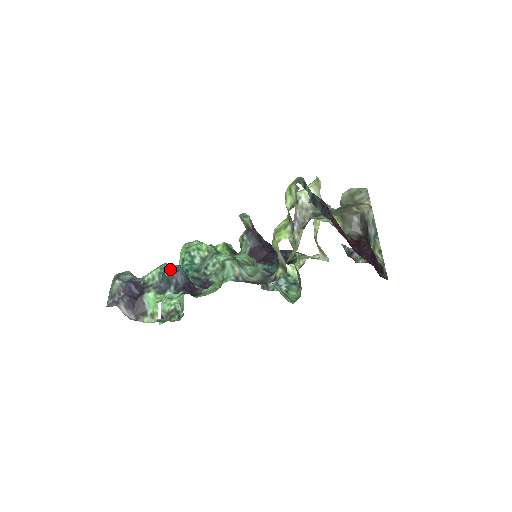
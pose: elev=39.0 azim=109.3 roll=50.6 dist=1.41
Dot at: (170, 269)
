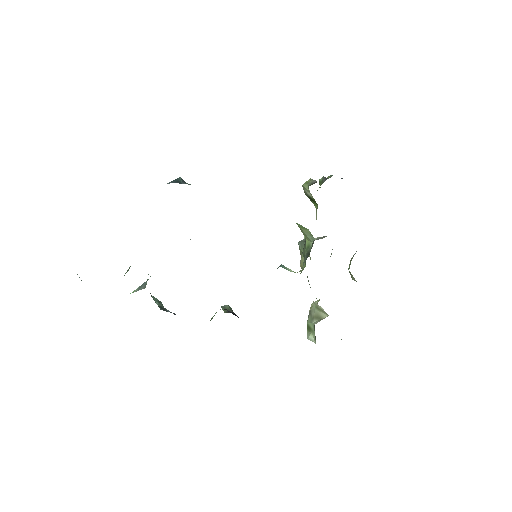
Dot at: occluded
